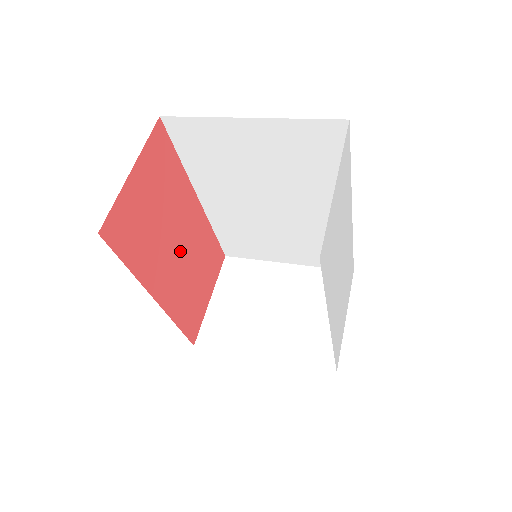
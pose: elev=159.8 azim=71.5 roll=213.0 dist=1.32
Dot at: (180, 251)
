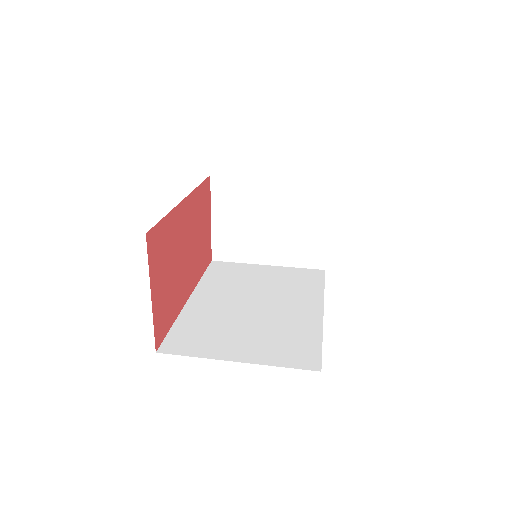
Dot at: (188, 250)
